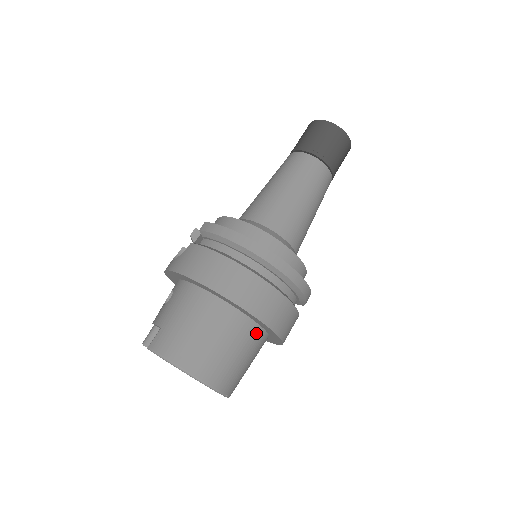
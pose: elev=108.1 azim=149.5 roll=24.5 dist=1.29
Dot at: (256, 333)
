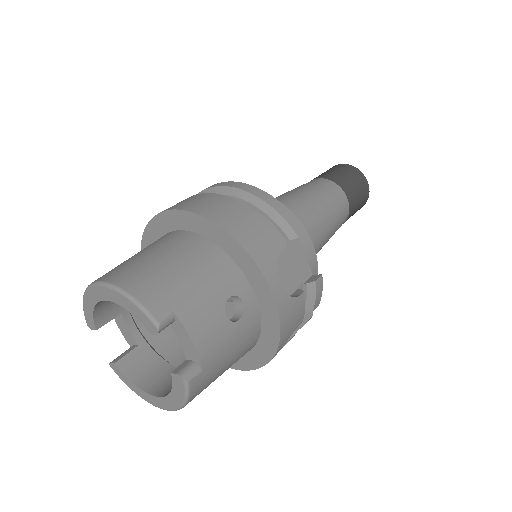
Dot at: (194, 241)
